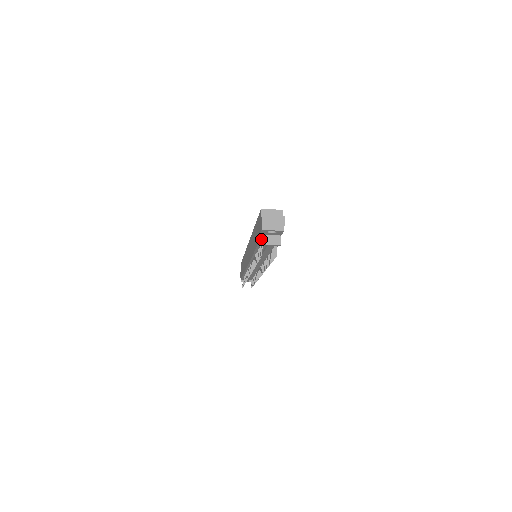
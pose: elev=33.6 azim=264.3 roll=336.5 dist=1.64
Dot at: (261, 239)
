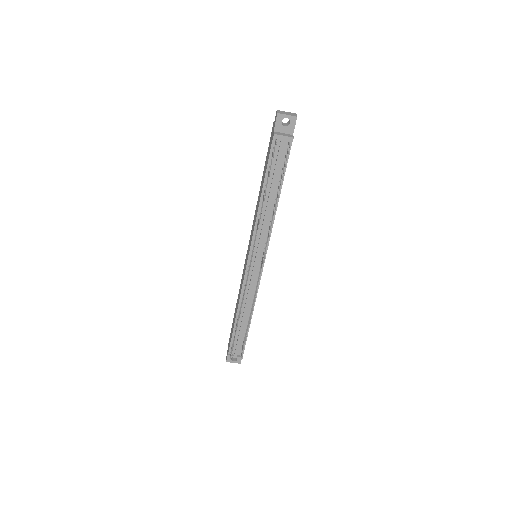
Dot at: (275, 133)
